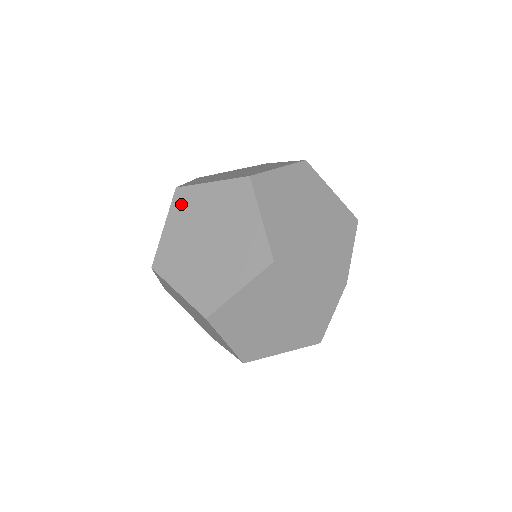
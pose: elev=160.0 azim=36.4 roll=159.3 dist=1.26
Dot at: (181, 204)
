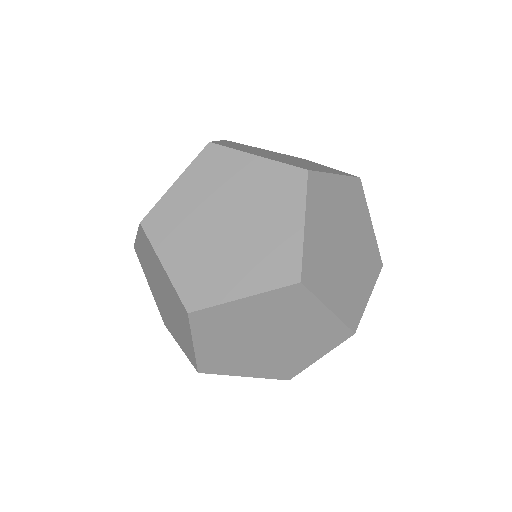
Dot at: (236, 143)
